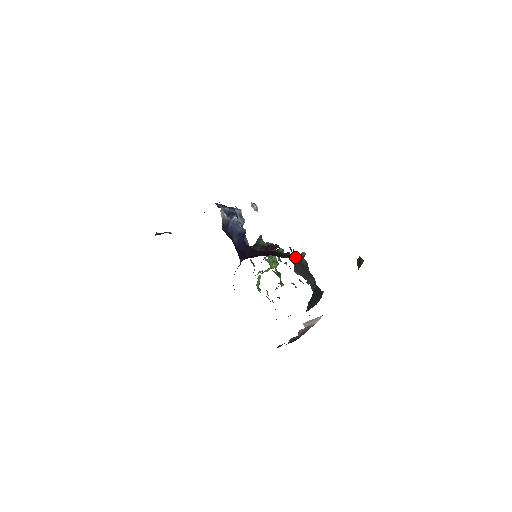
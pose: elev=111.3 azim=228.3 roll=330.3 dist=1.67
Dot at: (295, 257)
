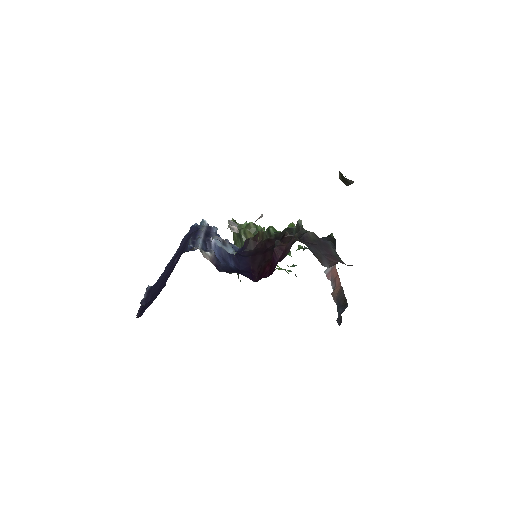
Dot at: (306, 244)
